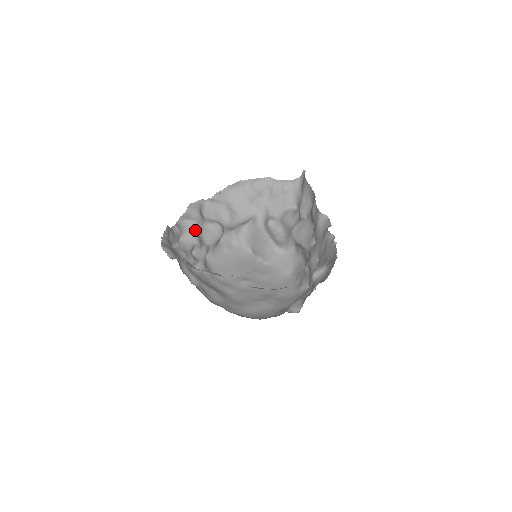
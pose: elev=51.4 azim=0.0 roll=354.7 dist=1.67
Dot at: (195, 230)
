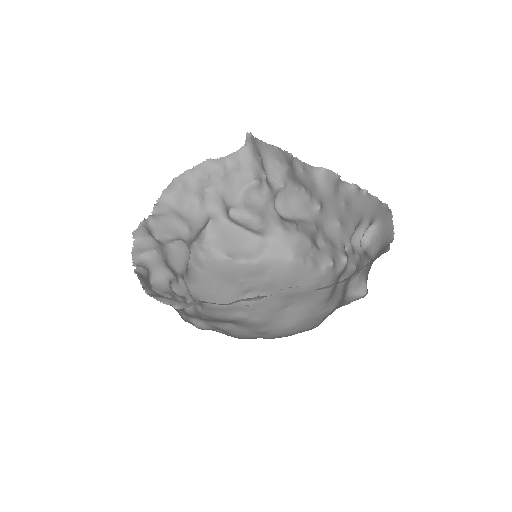
Dot at: (161, 261)
